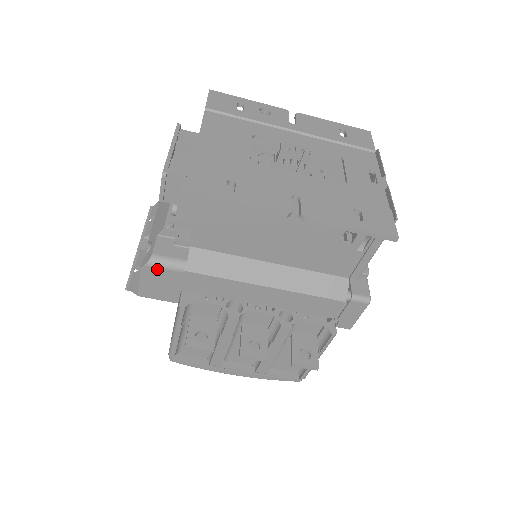
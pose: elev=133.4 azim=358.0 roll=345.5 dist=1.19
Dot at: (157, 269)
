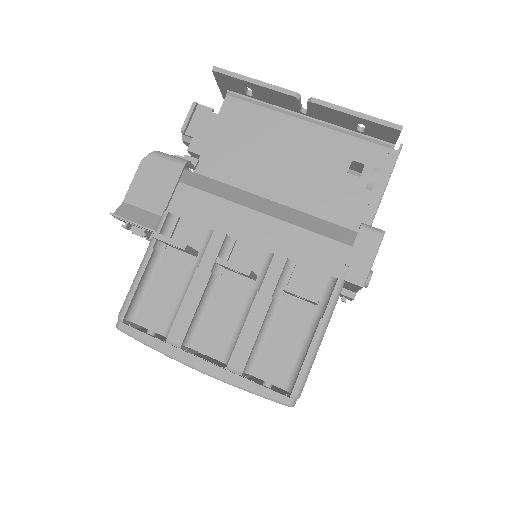
Dot at: (158, 160)
